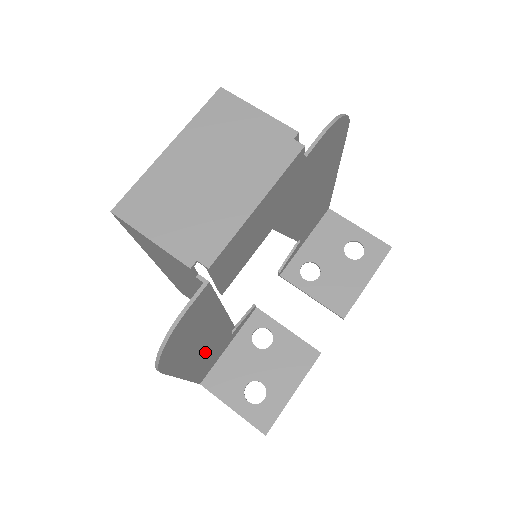
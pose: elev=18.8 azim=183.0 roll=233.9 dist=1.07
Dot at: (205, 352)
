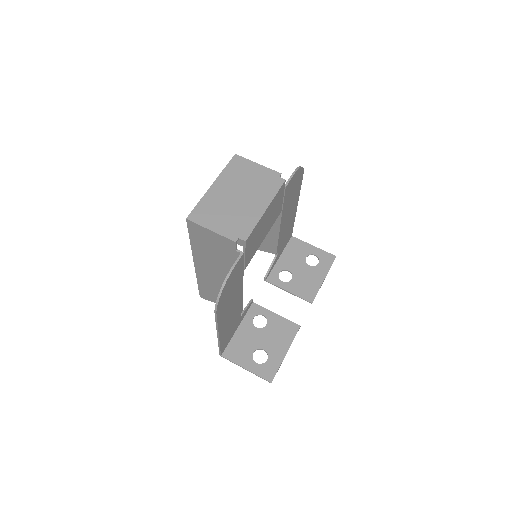
Dot at: (230, 320)
